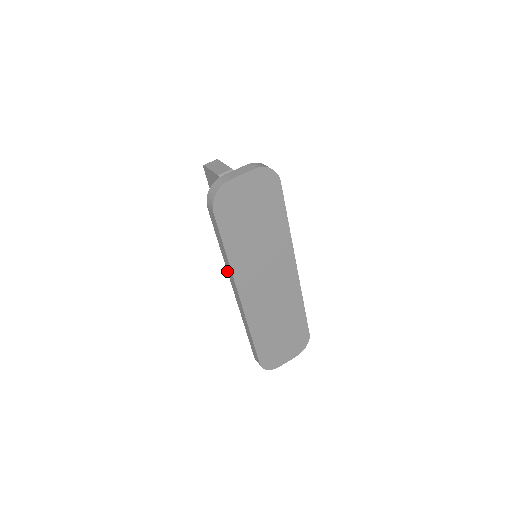
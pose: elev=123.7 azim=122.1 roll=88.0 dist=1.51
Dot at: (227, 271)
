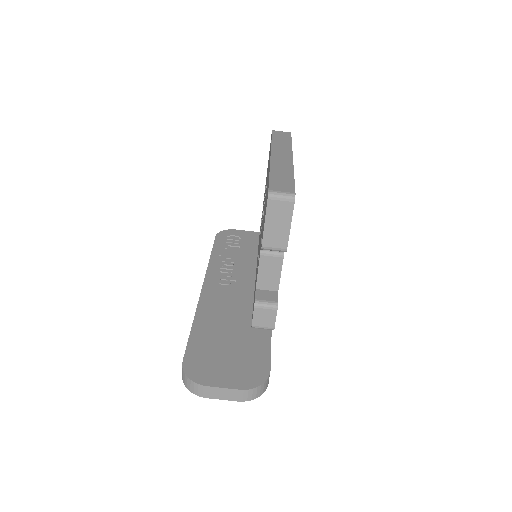
Dot at: (197, 304)
